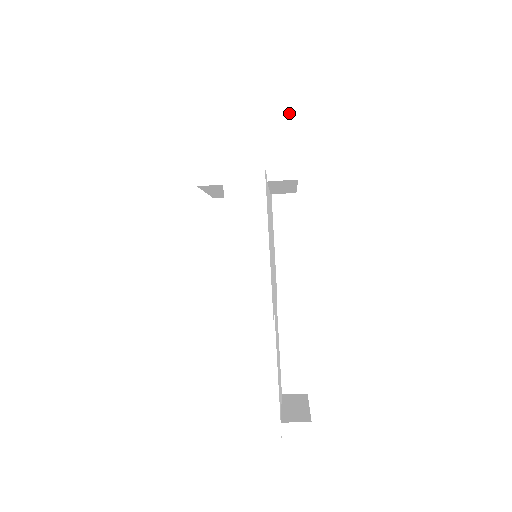
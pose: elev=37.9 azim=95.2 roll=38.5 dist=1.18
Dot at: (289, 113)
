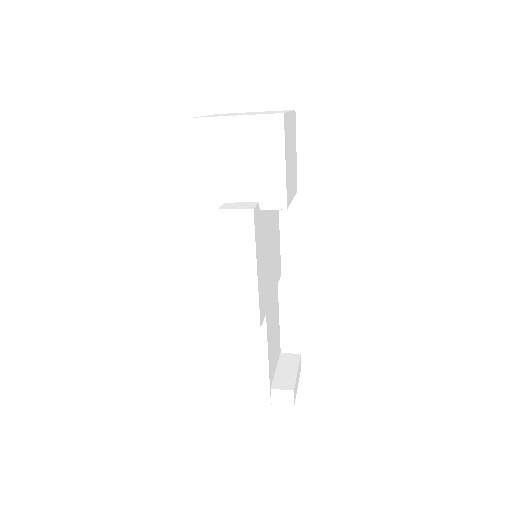
Dot at: (280, 149)
